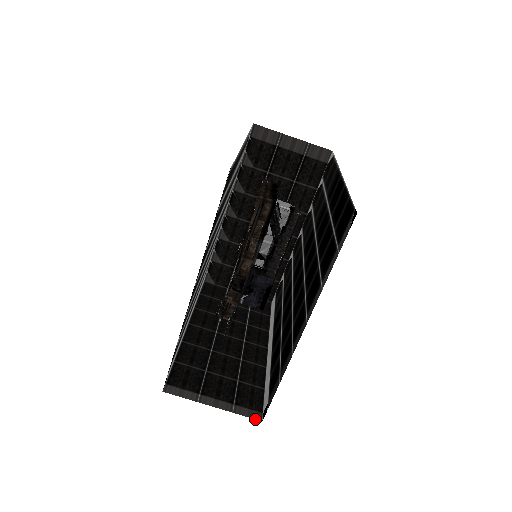
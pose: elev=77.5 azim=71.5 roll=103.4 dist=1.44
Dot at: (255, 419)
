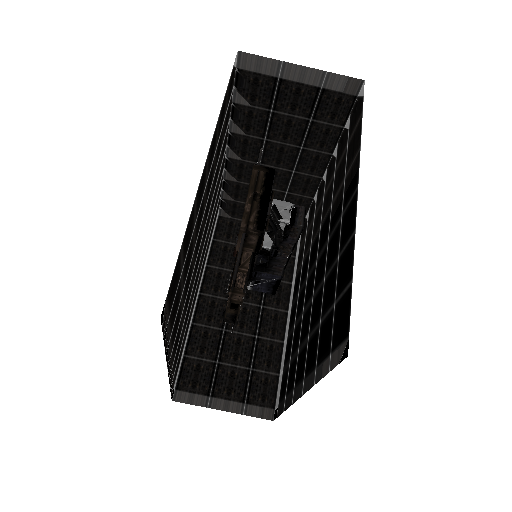
Dot at: (266, 419)
